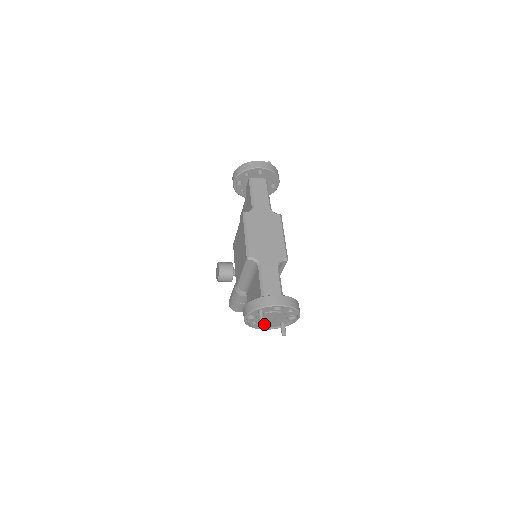
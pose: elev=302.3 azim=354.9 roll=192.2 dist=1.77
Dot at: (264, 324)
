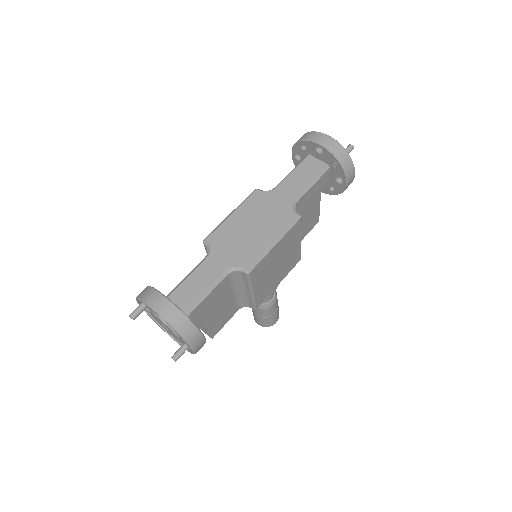
Dot at: occluded
